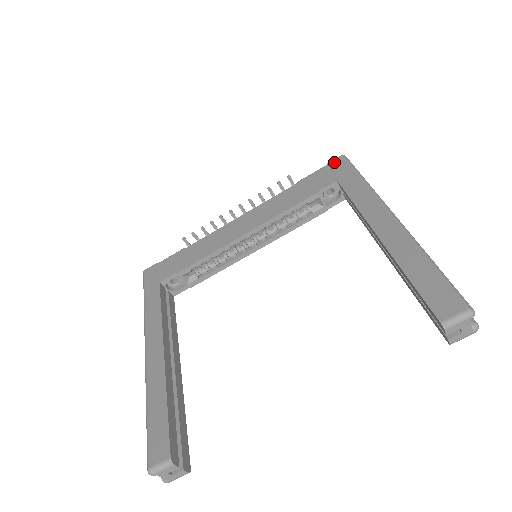
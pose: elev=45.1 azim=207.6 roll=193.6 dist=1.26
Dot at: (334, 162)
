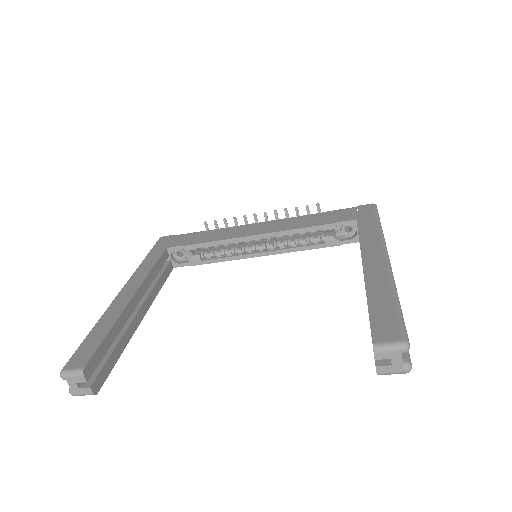
Dot at: (363, 206)
